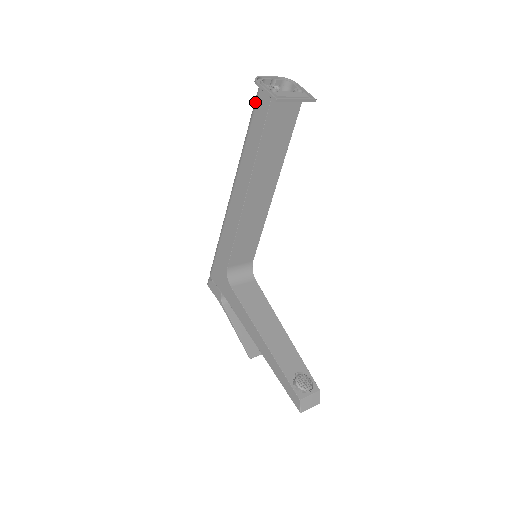
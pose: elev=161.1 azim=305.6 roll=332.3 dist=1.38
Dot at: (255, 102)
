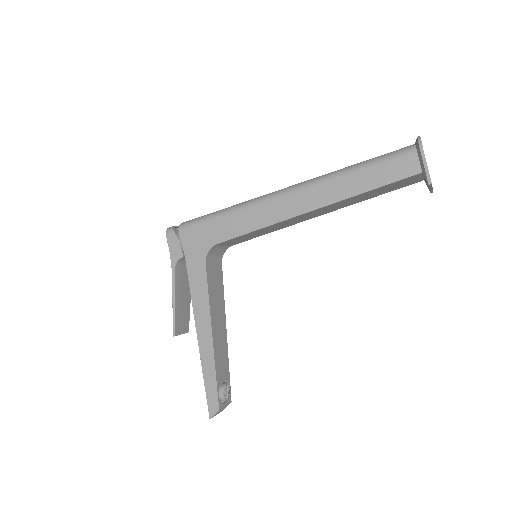
Dot at: (399, 155)
